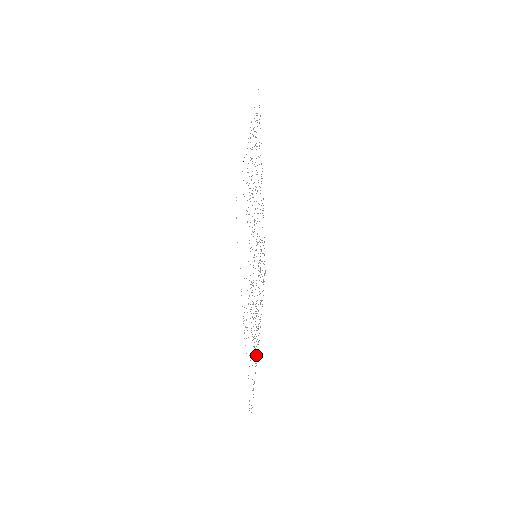
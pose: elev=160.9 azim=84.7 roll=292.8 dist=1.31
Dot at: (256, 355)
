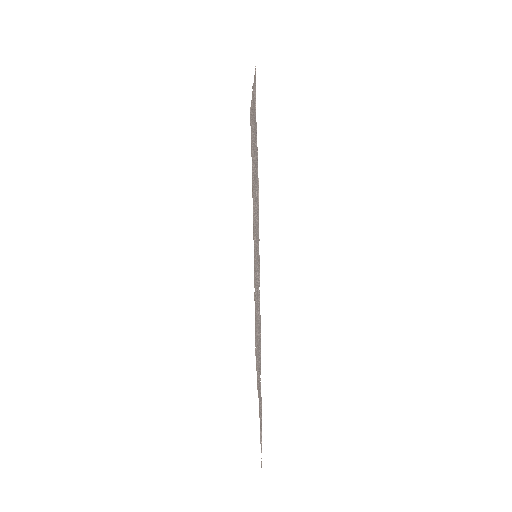
Dot at: occluded
